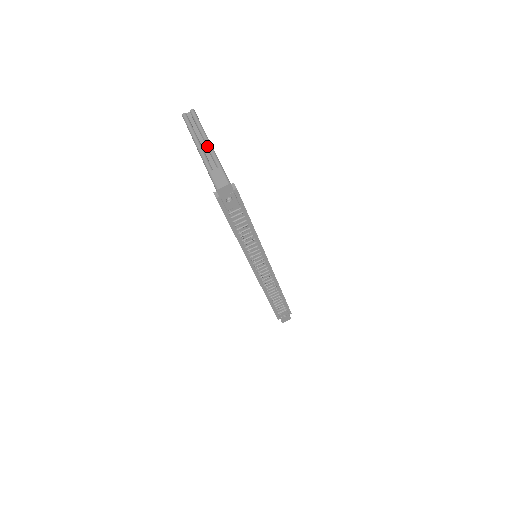
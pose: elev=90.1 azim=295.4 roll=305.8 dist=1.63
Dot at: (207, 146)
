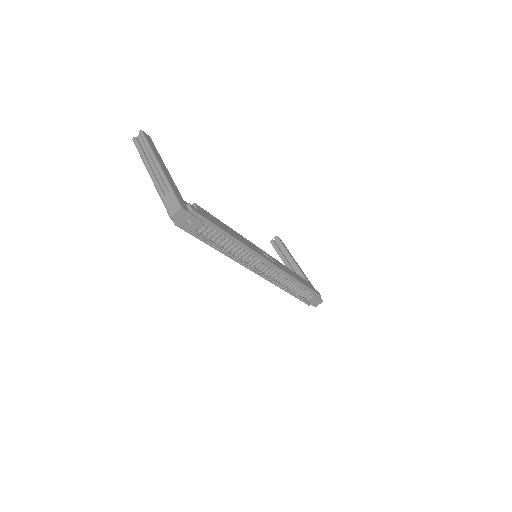
Dot at: (157, 170)
